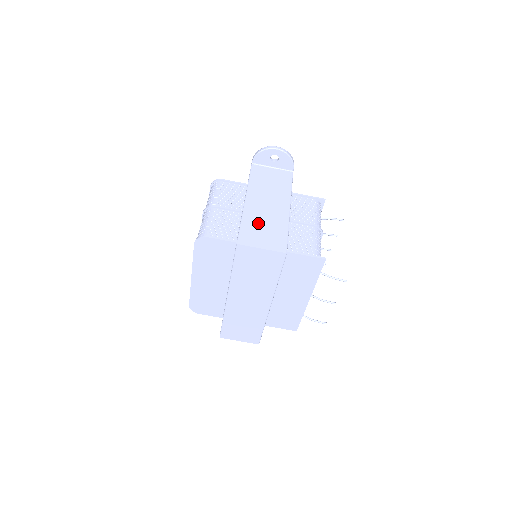
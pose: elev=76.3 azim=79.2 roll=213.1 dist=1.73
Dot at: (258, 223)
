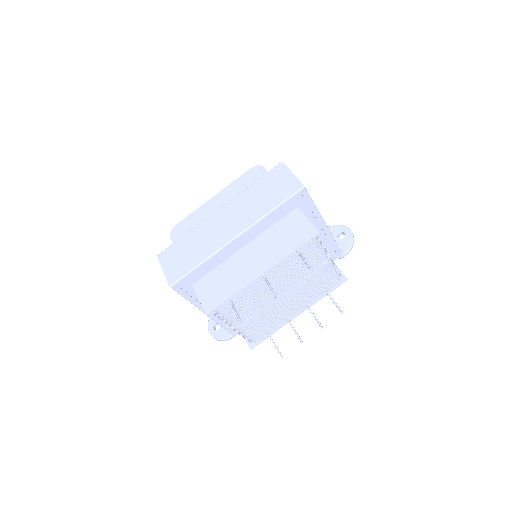
Dot at: occluded
